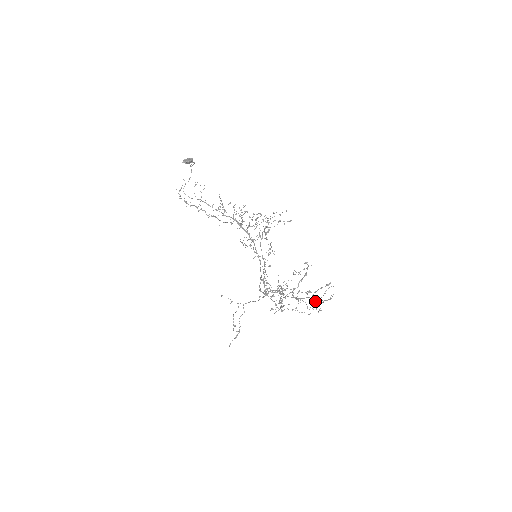
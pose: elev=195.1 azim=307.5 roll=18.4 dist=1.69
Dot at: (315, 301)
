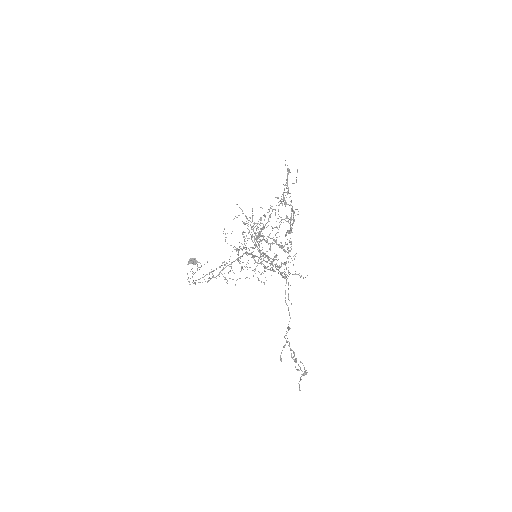
Dot at: occluded
